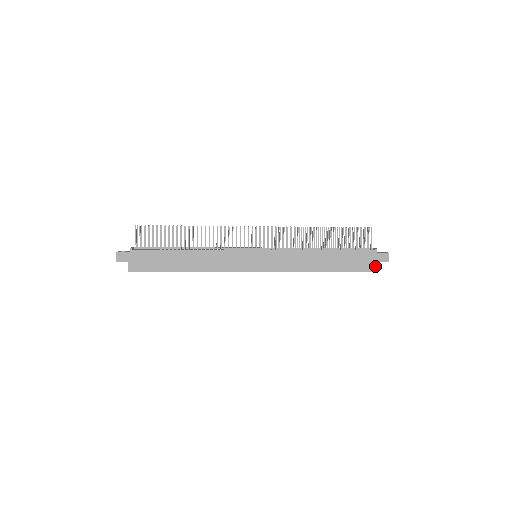
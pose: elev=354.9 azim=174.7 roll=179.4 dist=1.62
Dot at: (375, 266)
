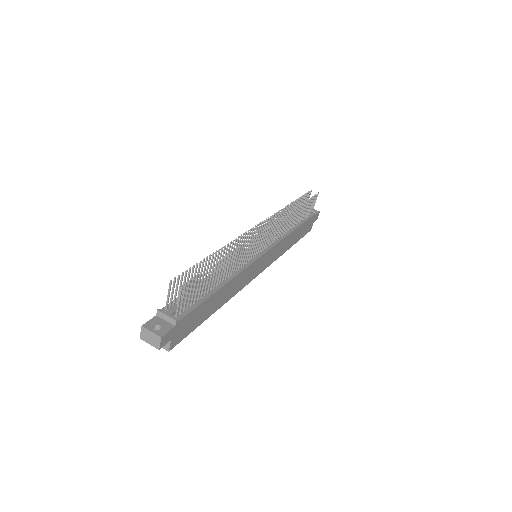
Dot at: (311, 227)
